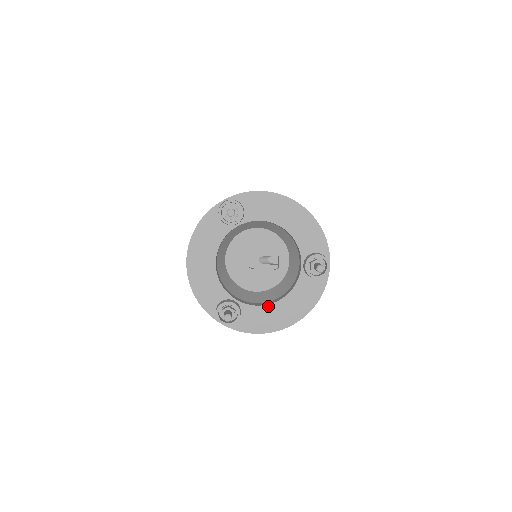
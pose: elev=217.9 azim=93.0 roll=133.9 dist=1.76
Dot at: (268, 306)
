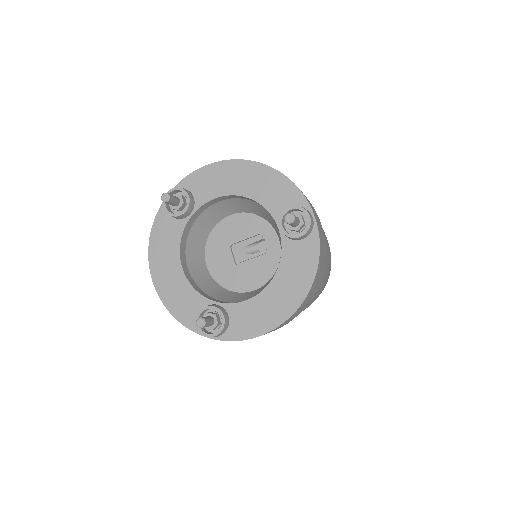
Dot at: (258, 297)
